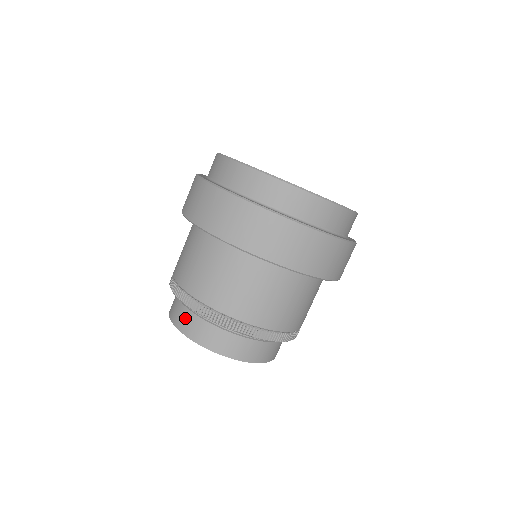
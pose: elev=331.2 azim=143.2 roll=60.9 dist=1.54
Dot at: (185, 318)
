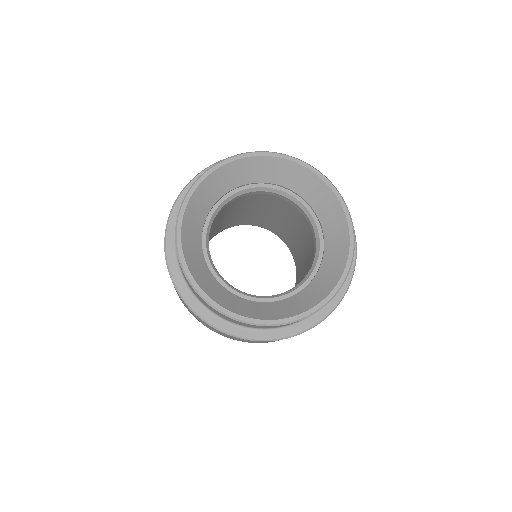
Dot at: occluded
